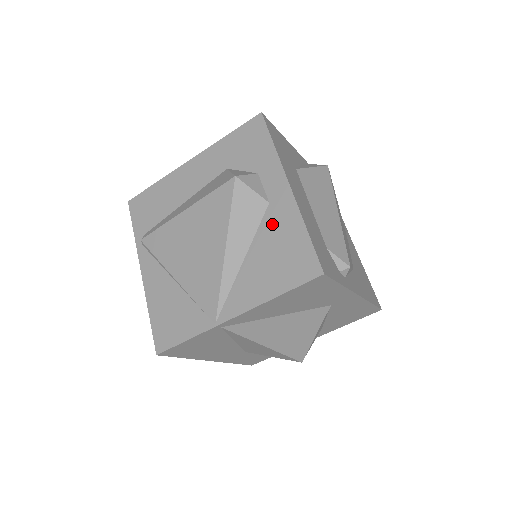
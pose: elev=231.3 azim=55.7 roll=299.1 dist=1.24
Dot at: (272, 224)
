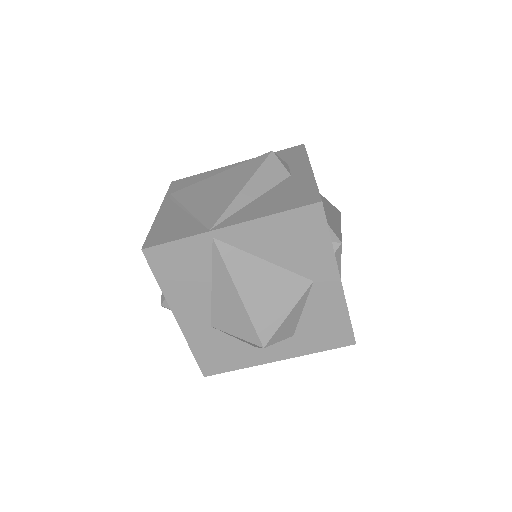
Dot at: (288, 183)
